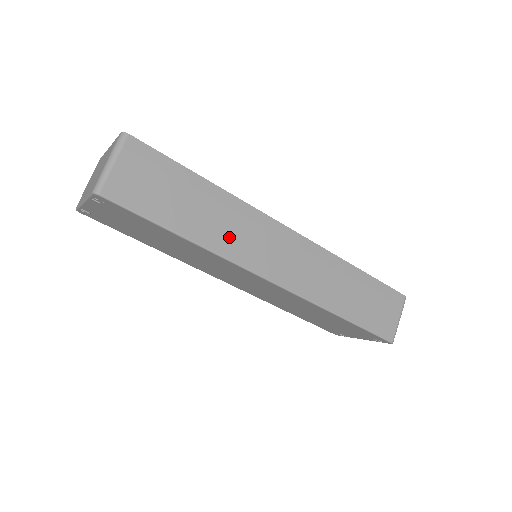
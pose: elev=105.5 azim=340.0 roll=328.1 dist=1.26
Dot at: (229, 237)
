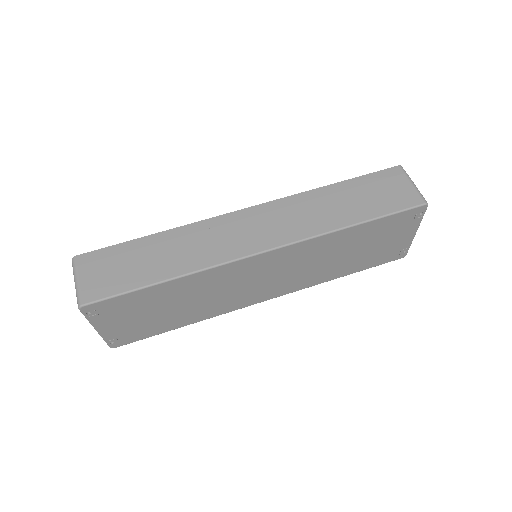
Dot at: (201, 253)
